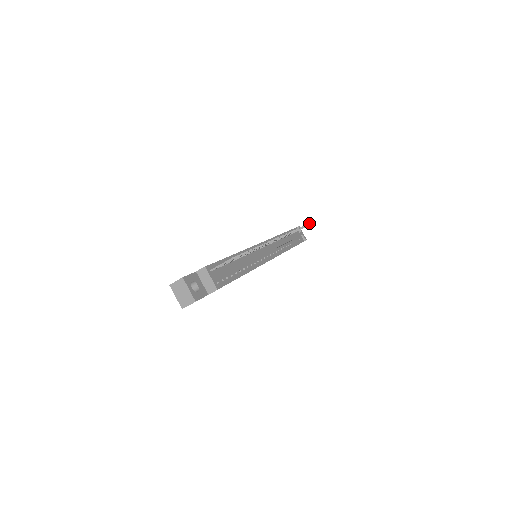
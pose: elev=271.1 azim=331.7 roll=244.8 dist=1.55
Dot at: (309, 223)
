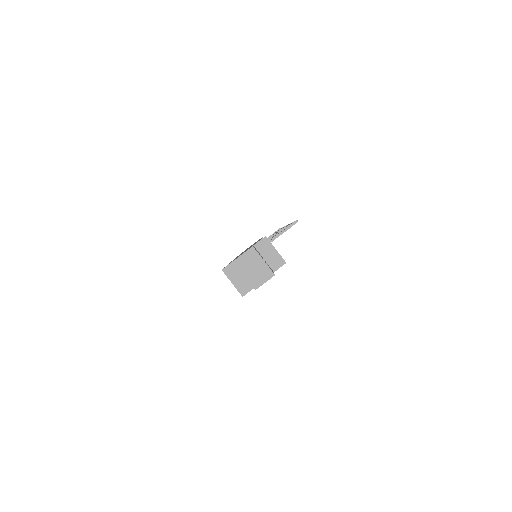
Dot at: occluded
